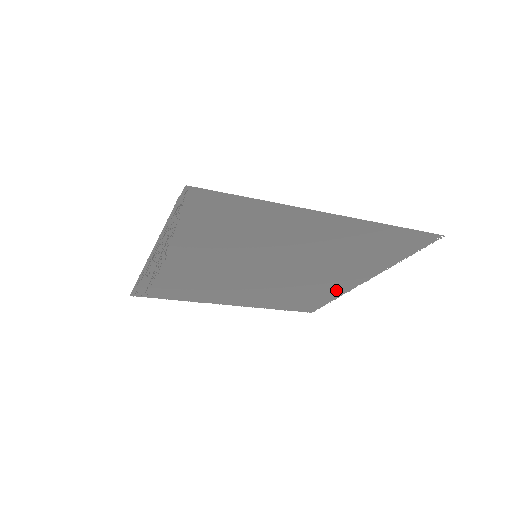
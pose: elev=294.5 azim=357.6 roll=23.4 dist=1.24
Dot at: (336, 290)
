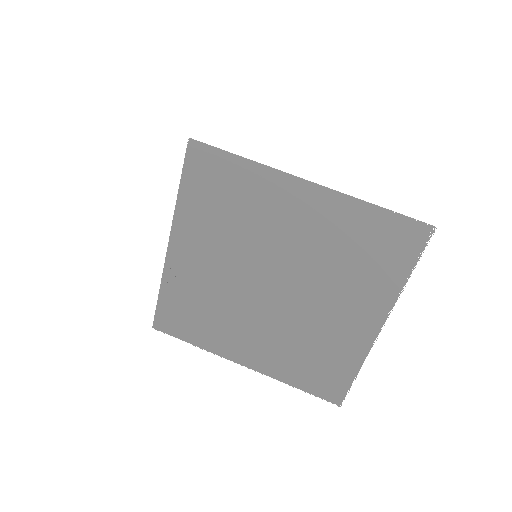
Dot at: (354, 346)
